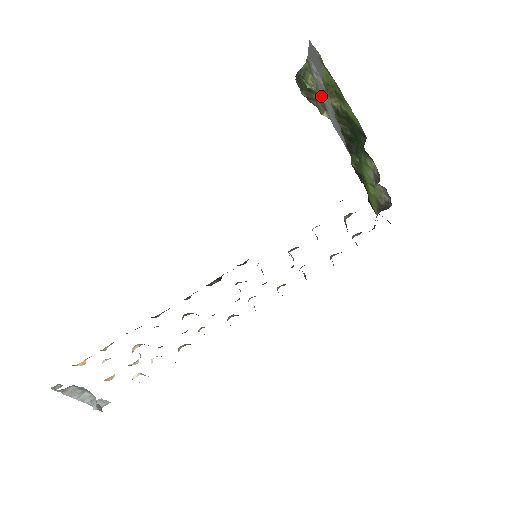
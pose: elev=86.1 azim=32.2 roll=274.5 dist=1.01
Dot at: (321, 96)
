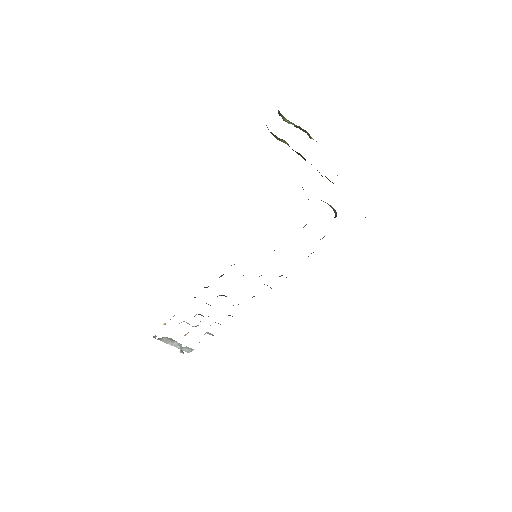
Dot at: occluded
